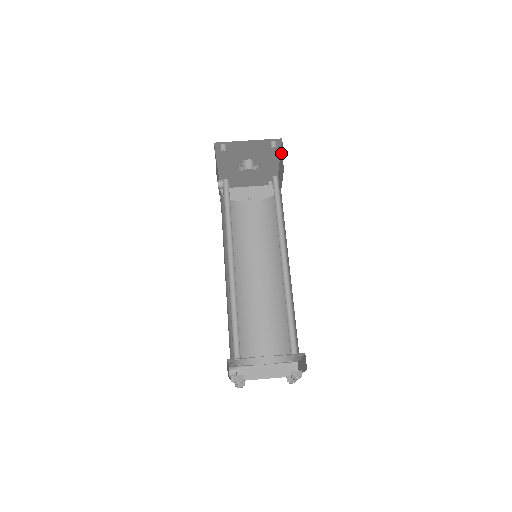
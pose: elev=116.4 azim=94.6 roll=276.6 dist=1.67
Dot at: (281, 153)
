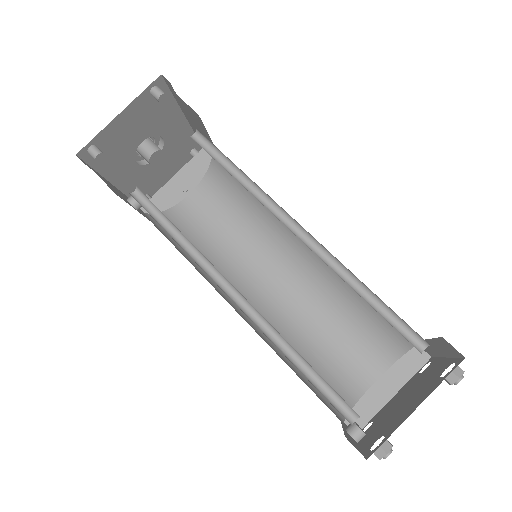
Dot at: (176, 98)
